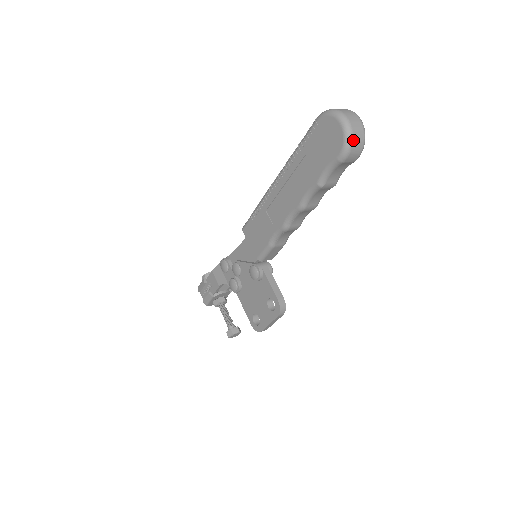
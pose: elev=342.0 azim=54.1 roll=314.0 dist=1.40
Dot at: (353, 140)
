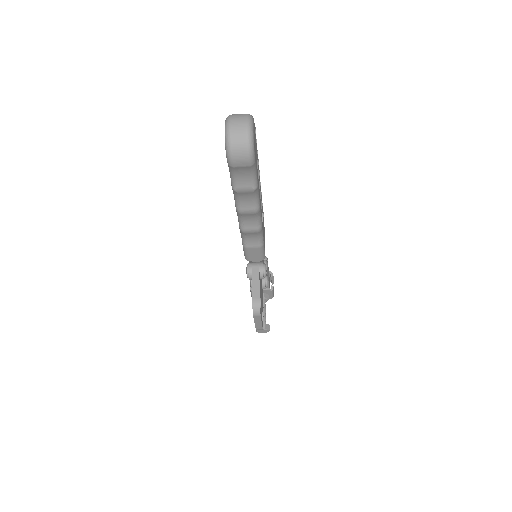
Dot at: (231, 145)
